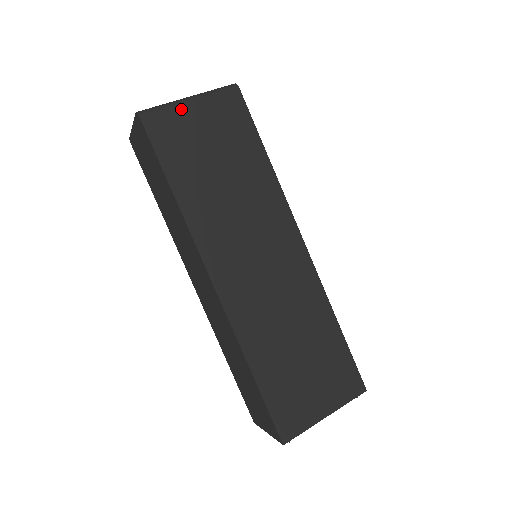
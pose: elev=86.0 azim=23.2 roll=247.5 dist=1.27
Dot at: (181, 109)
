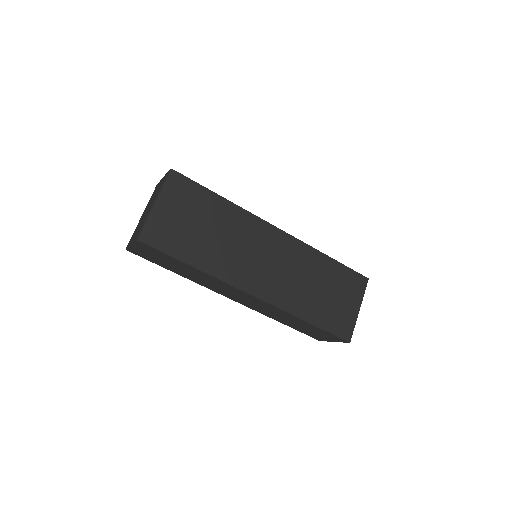
Dot at: (158, 216)
